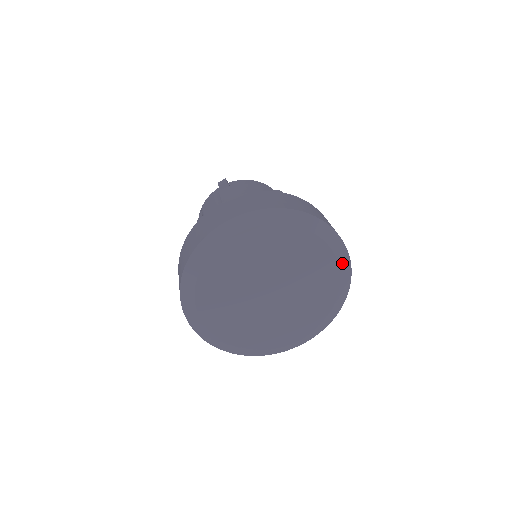
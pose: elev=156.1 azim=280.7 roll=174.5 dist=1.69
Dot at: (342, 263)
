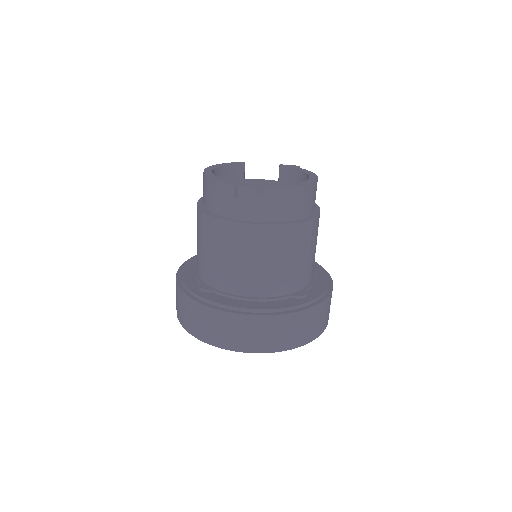
Dot at: occluded
